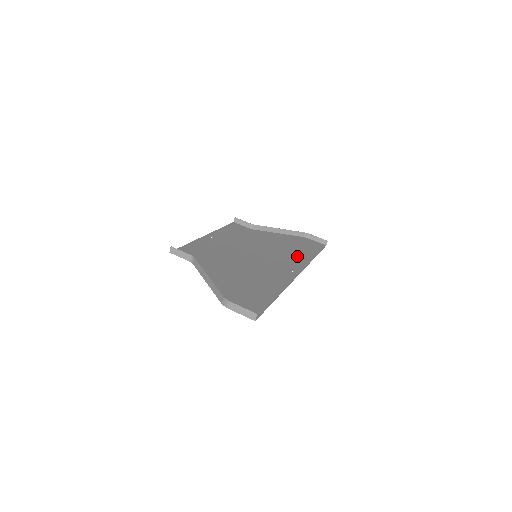
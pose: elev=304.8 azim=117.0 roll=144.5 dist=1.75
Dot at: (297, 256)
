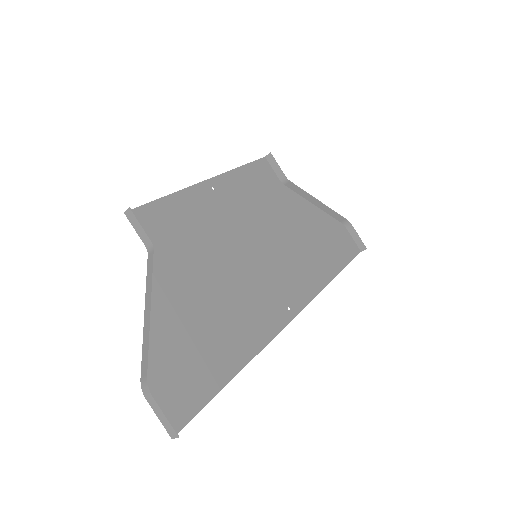
Dot at: (312, 270)
